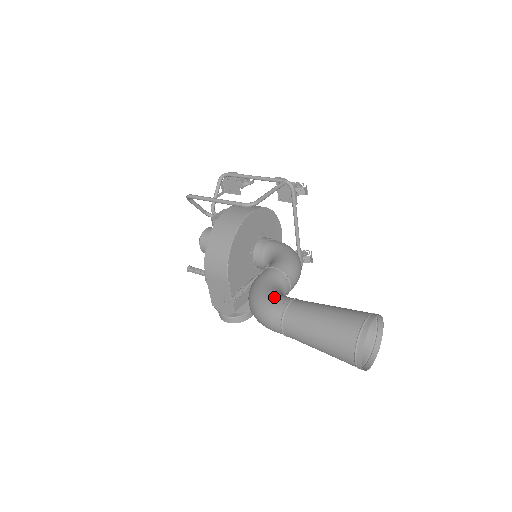
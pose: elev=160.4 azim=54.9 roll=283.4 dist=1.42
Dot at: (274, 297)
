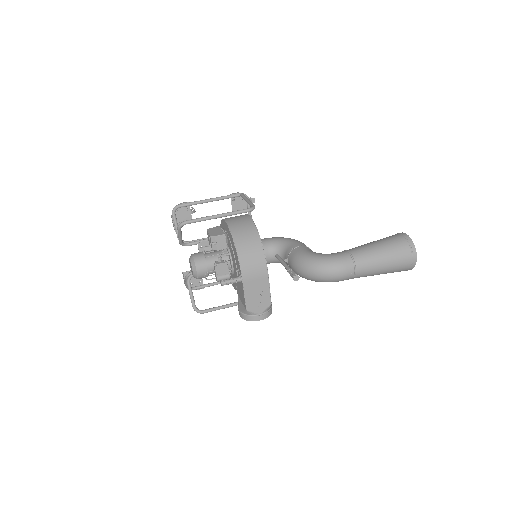
Dot at: (334, 254)
